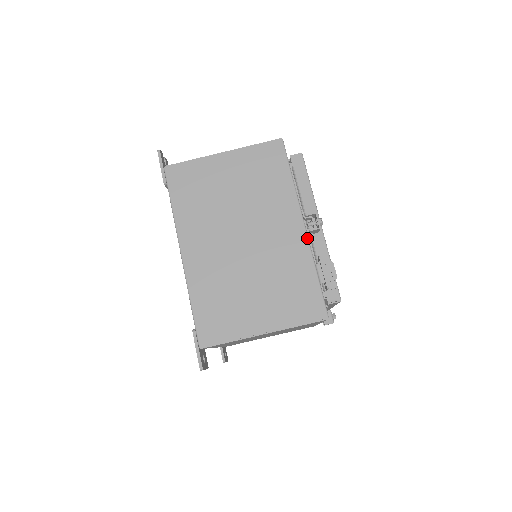
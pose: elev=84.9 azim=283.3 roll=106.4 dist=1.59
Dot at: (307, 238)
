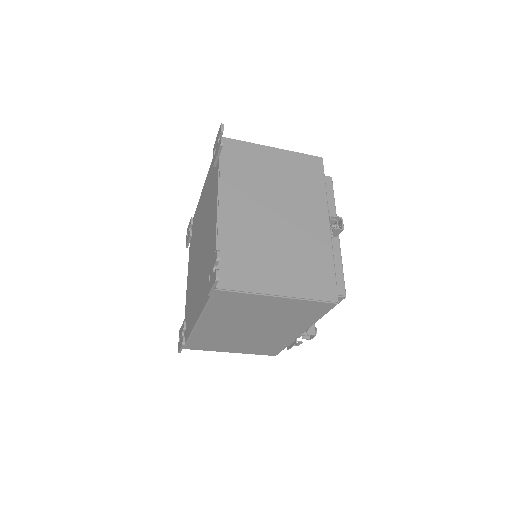
Dot at: occluded
